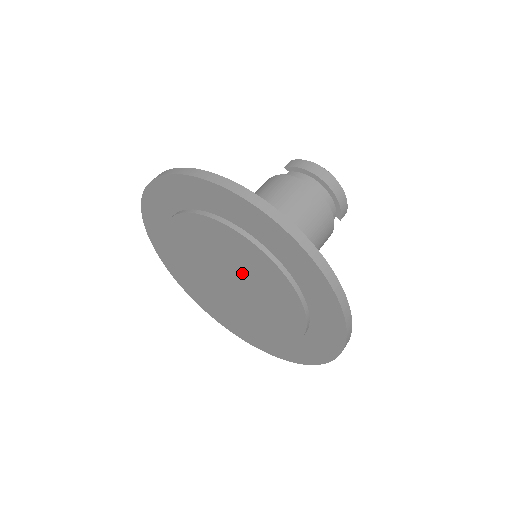
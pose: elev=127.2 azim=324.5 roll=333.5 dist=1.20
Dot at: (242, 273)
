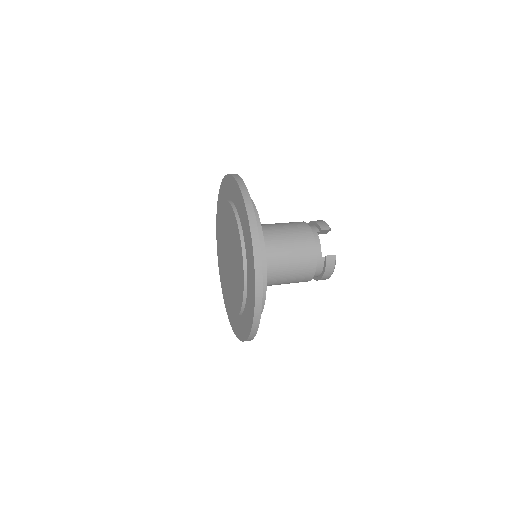
Dot at: (226, 238)
